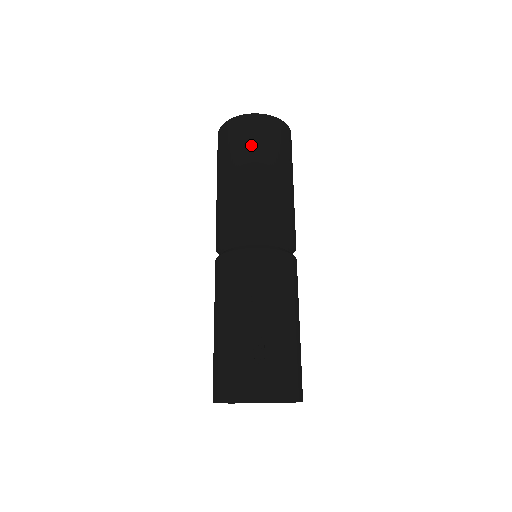
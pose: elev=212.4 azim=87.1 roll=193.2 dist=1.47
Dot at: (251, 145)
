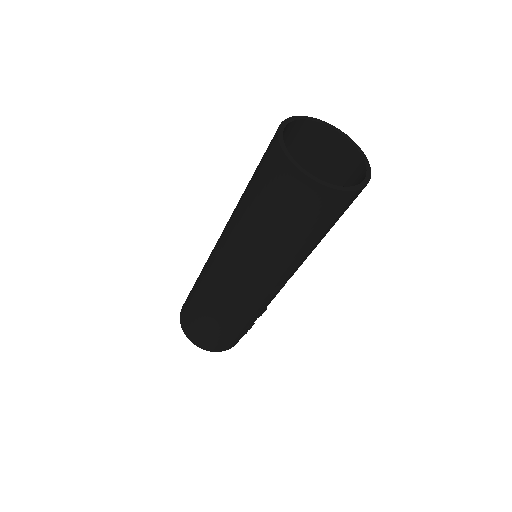
Dot at: (334, 222)
